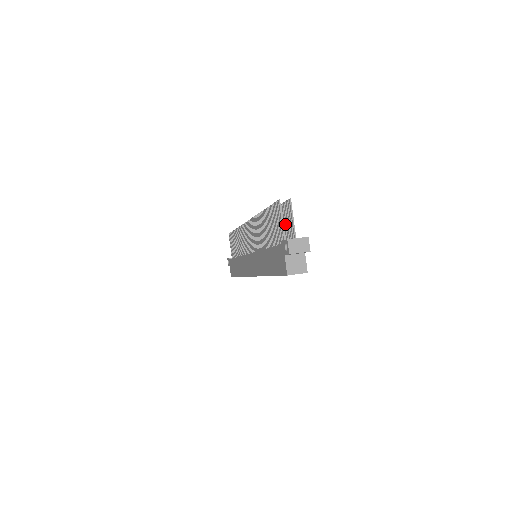
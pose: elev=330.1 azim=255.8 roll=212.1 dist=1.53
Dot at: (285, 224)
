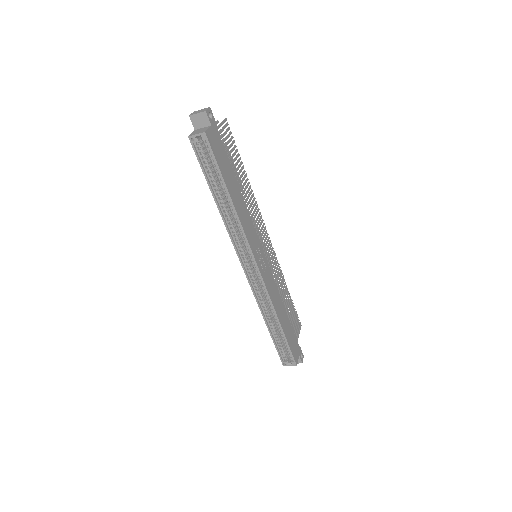
Dot at: (228, 147)
